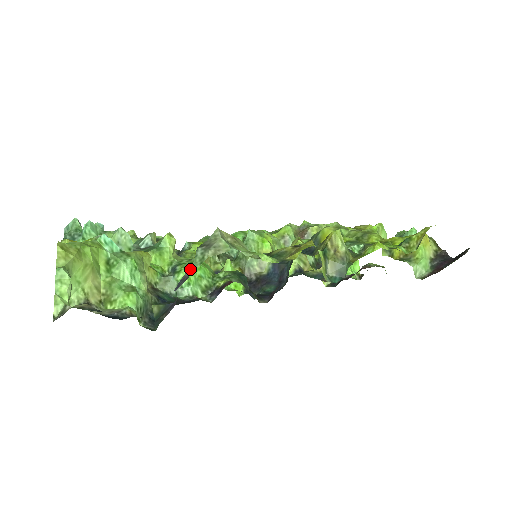
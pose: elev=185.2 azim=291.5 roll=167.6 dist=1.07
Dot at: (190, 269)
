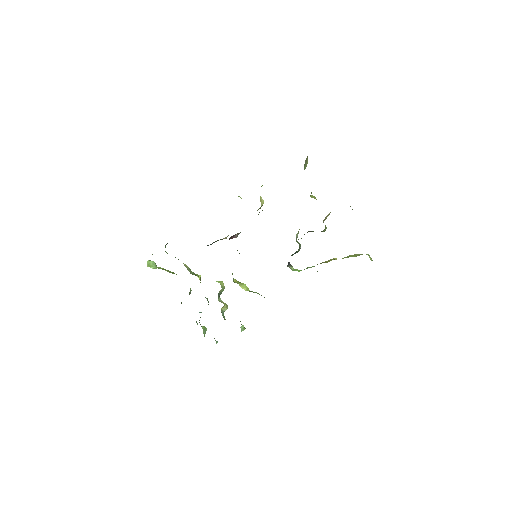
Dot at: occluded
